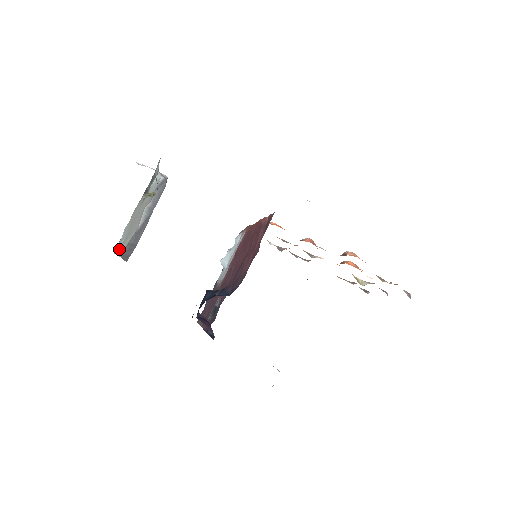
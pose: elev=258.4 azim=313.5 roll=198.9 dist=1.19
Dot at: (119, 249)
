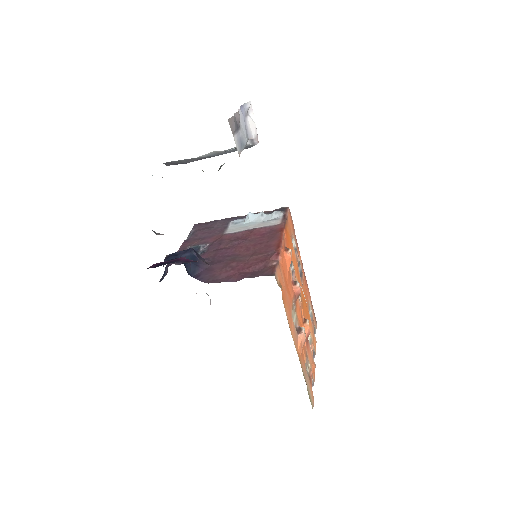
Dot at: occluded
